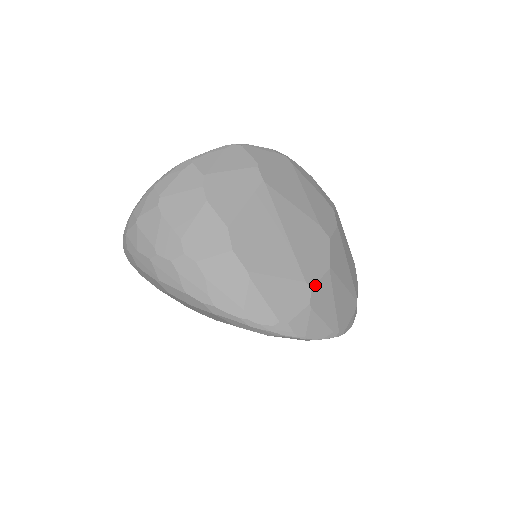
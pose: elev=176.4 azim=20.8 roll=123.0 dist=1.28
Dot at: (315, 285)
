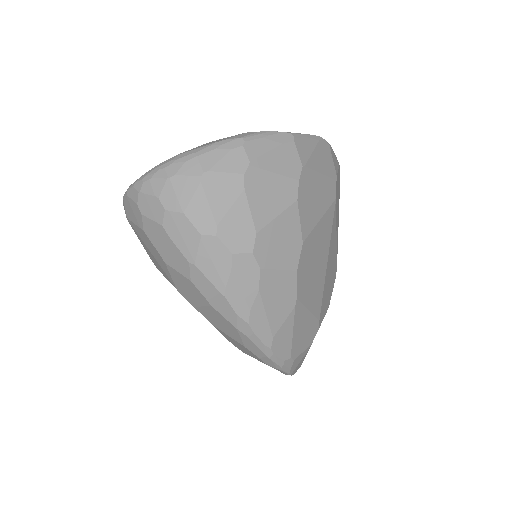
Dot at: occluded
